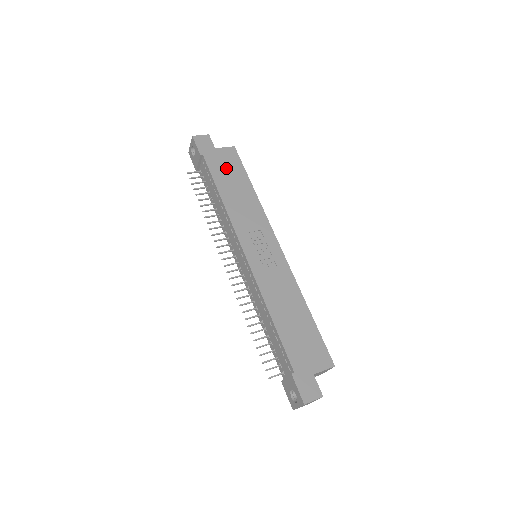
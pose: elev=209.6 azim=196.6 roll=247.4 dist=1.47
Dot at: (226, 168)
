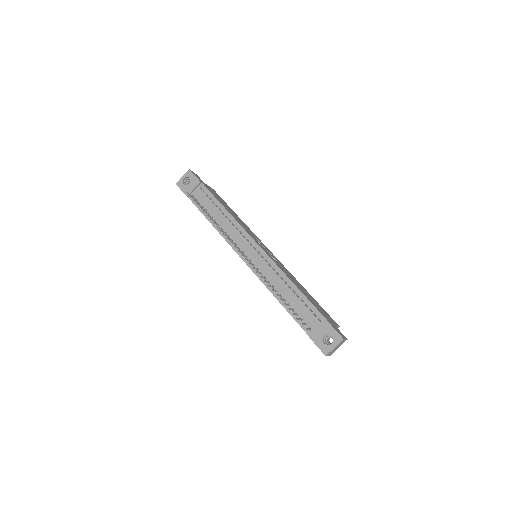
Dot at: (218, 197)
